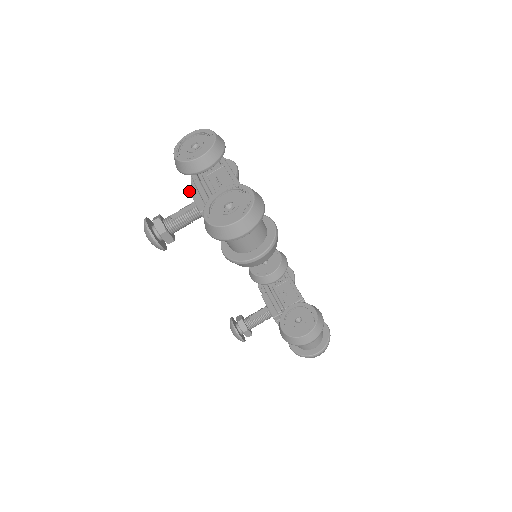
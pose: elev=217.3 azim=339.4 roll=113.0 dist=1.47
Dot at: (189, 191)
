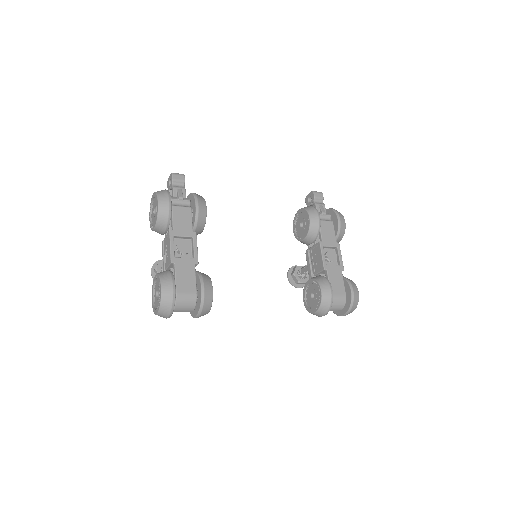
Dot at: occluded
